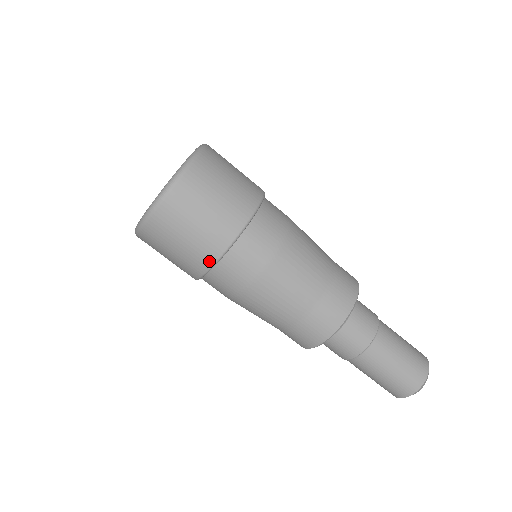
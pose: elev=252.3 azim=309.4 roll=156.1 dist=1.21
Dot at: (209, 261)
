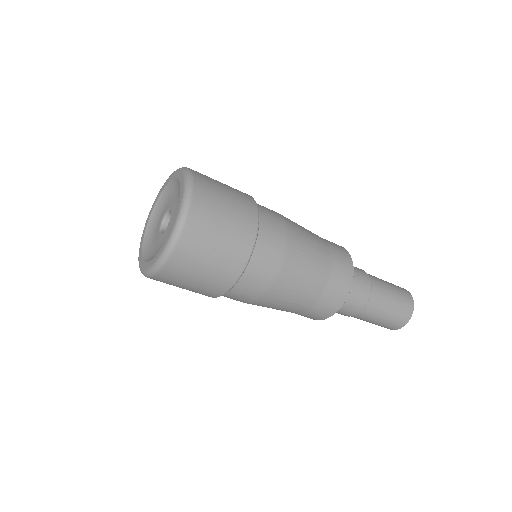
Dot at: occluded
